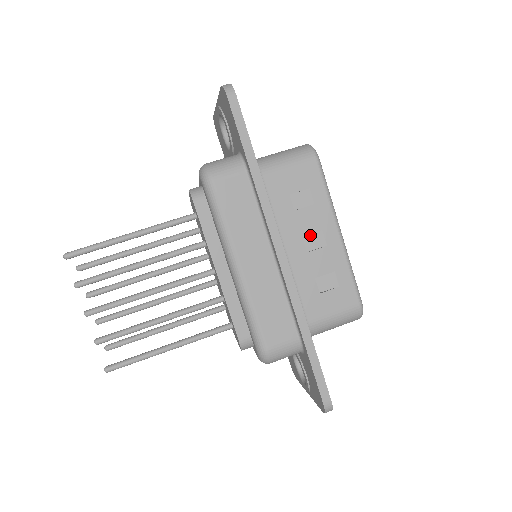
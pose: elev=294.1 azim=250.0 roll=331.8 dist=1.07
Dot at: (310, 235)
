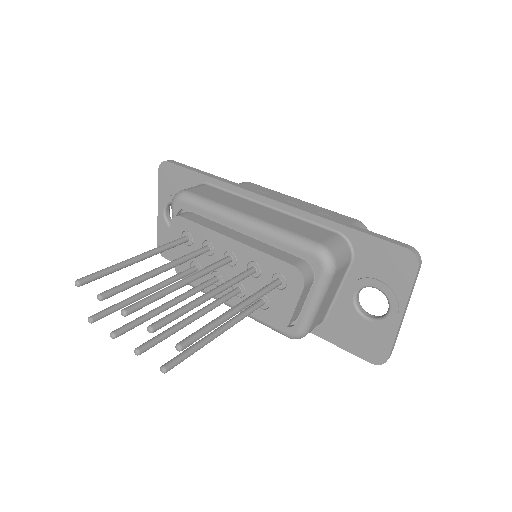
Dot at: occluded
